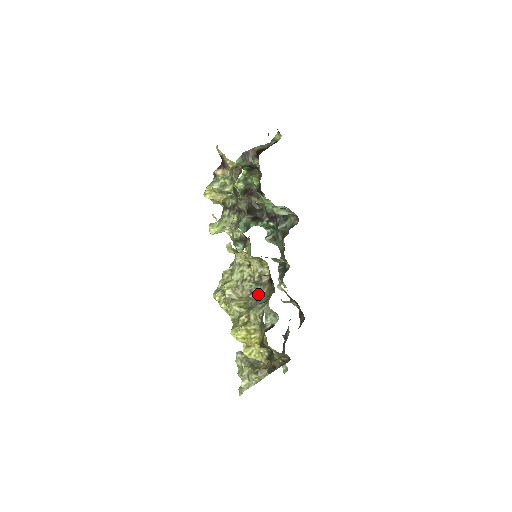
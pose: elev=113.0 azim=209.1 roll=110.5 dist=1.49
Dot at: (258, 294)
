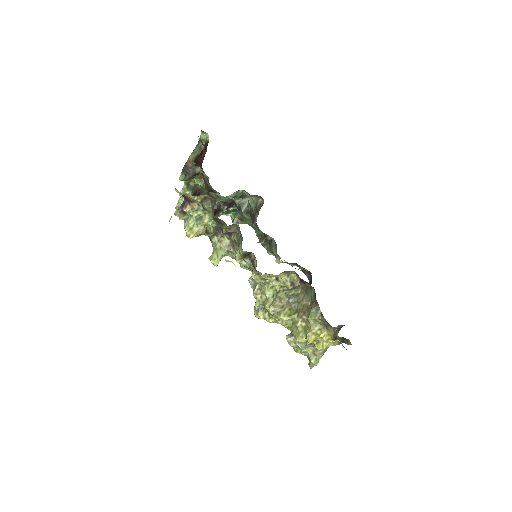
Dot at: (295, 296)
